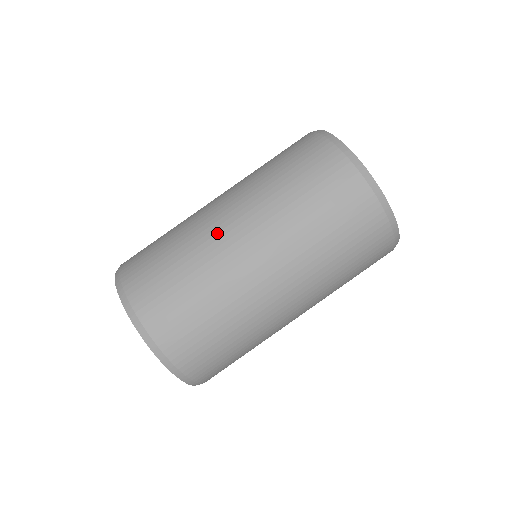
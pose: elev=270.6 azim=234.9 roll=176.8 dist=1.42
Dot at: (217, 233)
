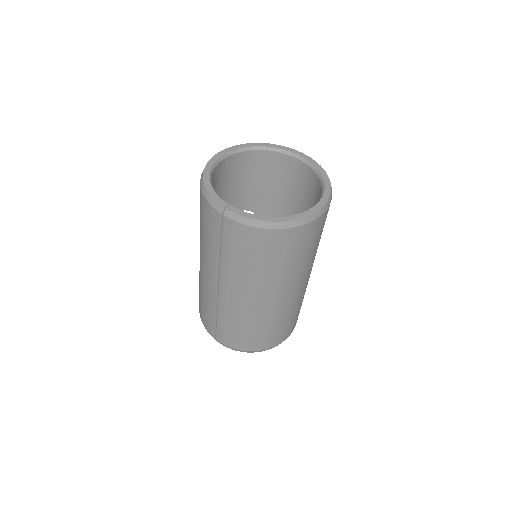
Dot at: (273, 307)
